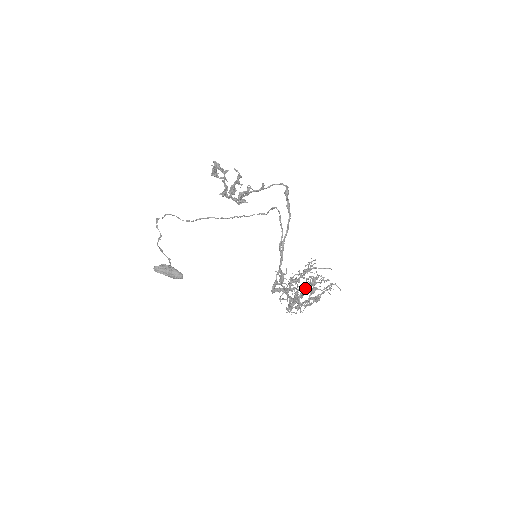
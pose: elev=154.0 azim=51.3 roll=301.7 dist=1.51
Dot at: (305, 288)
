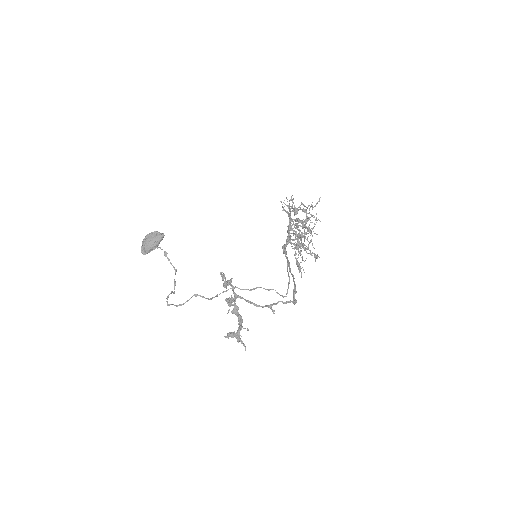
Dot at: occluded
